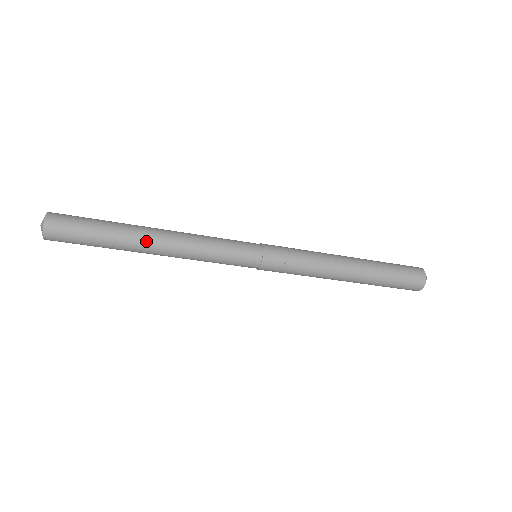
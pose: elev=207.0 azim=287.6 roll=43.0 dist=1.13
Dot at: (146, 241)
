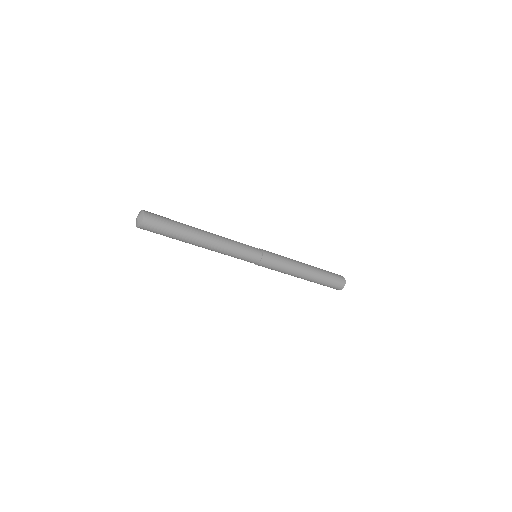
Dot at: (199, 239)
